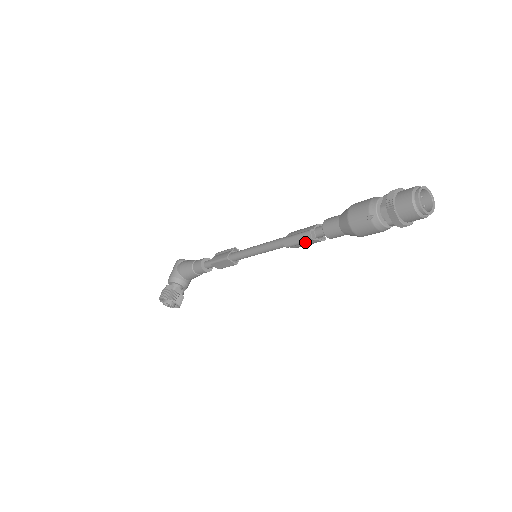
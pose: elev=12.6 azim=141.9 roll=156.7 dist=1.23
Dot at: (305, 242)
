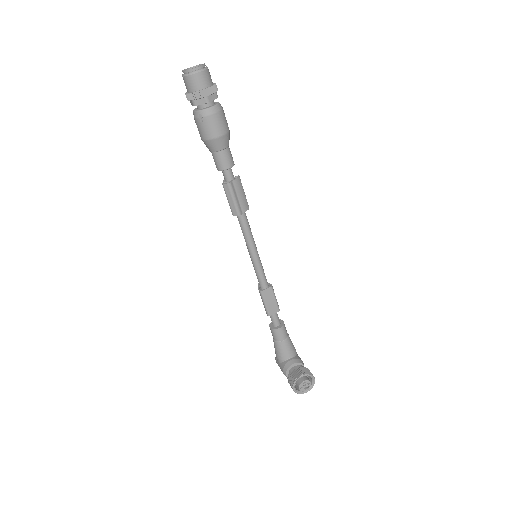
Dot at: (233, 193)
